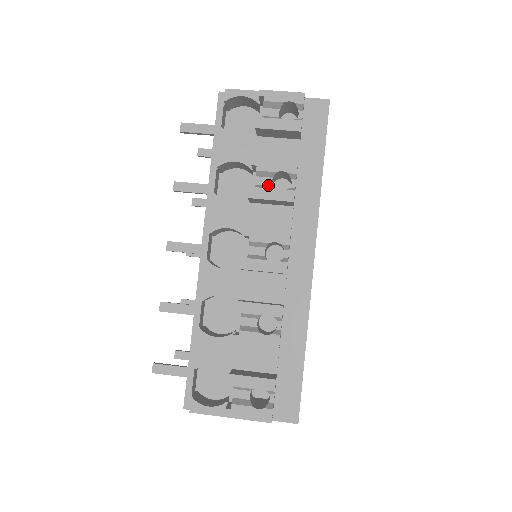
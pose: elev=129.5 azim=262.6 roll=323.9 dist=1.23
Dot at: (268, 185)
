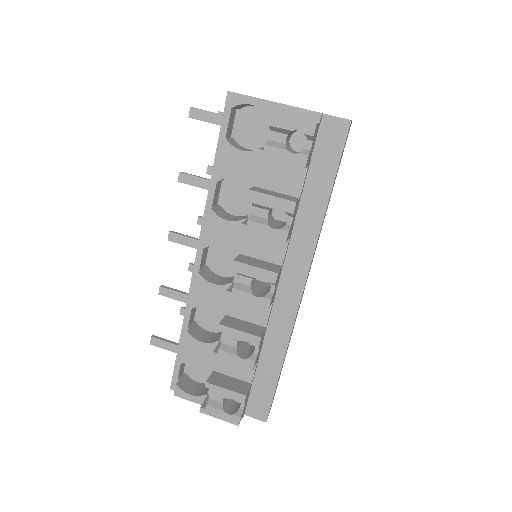
Dot at: (263, 217)
